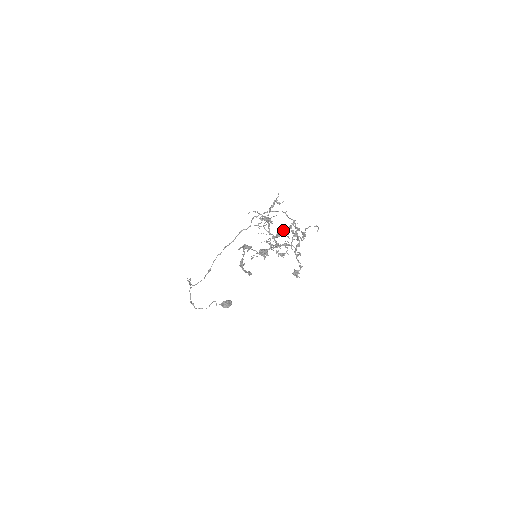
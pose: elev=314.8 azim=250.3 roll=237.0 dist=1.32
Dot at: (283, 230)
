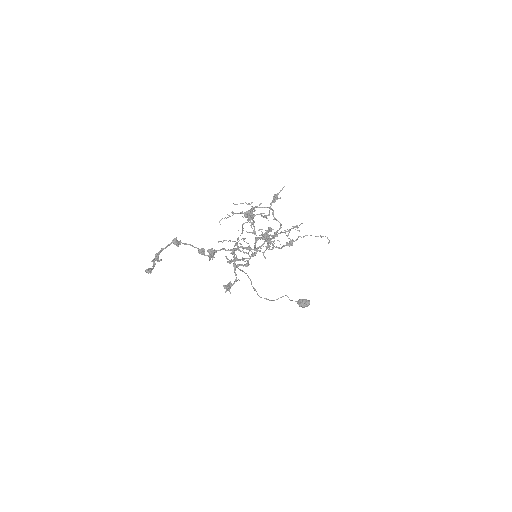
Dot at: occluded
